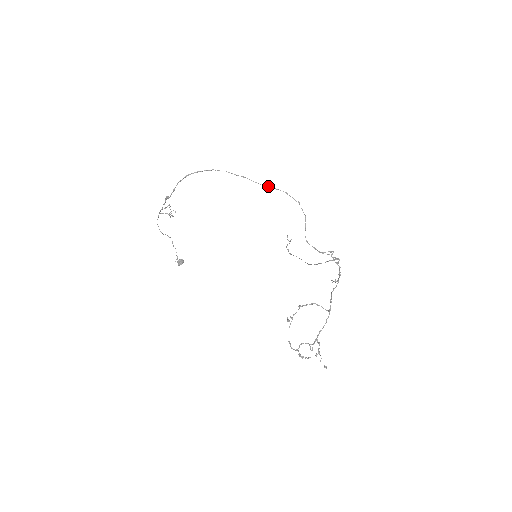
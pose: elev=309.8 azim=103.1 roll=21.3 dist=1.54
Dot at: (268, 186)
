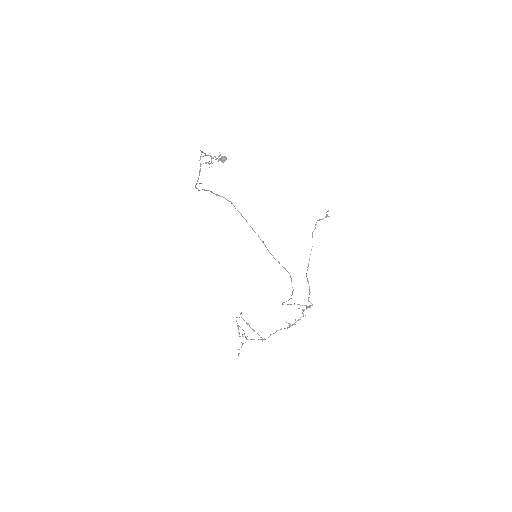
Dot at: (279, 263)
